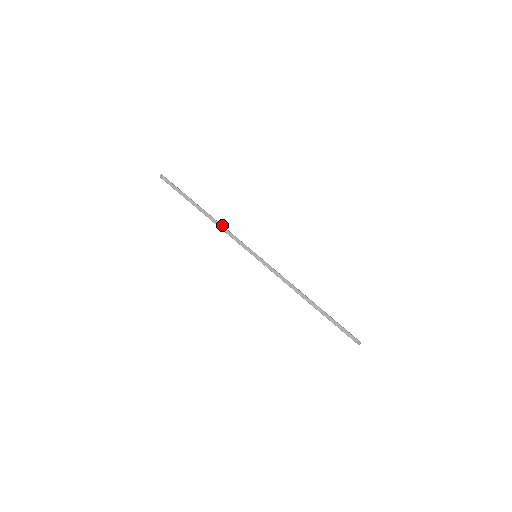
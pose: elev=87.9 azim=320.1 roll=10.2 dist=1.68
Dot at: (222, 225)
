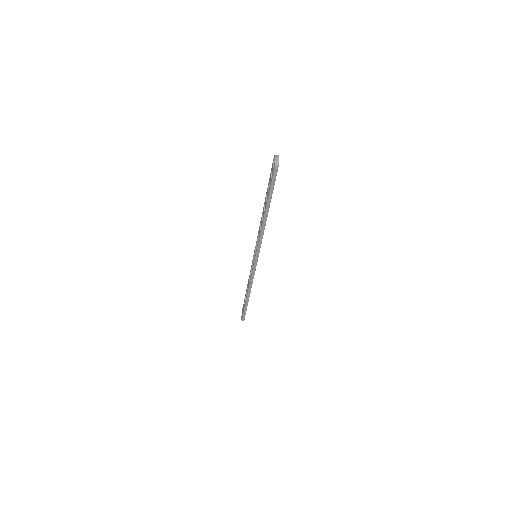
Dot at: occluded
